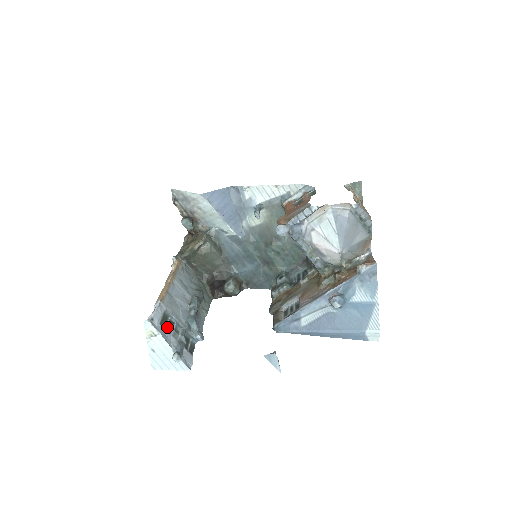
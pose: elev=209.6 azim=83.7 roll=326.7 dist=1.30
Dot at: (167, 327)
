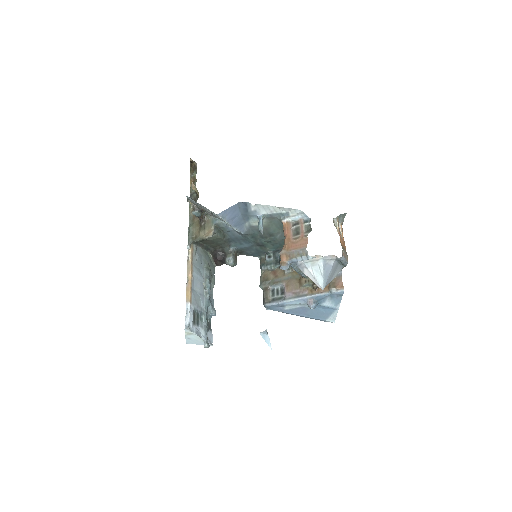
Dot at: (196, 322)
